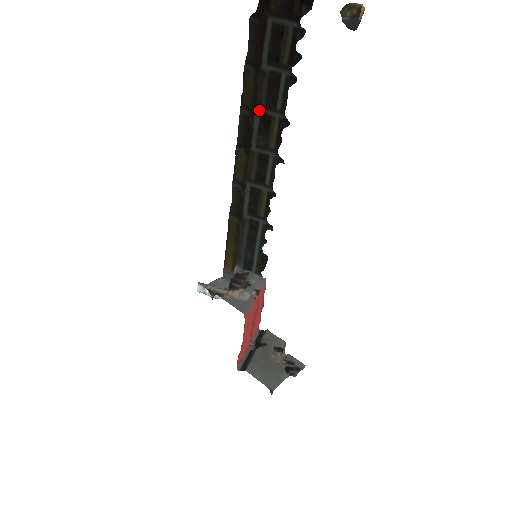
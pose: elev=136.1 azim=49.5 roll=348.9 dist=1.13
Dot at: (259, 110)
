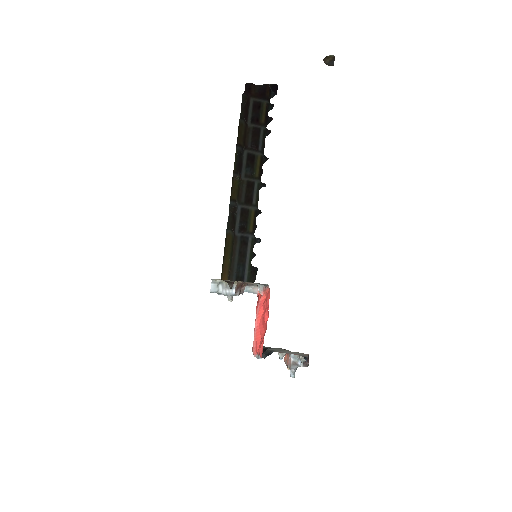
Dot at: (246, 151)
